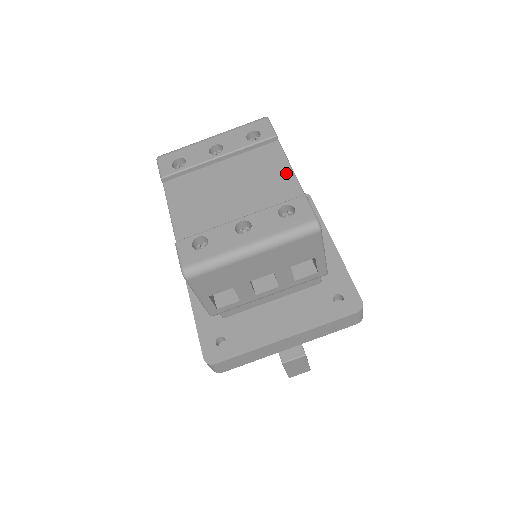
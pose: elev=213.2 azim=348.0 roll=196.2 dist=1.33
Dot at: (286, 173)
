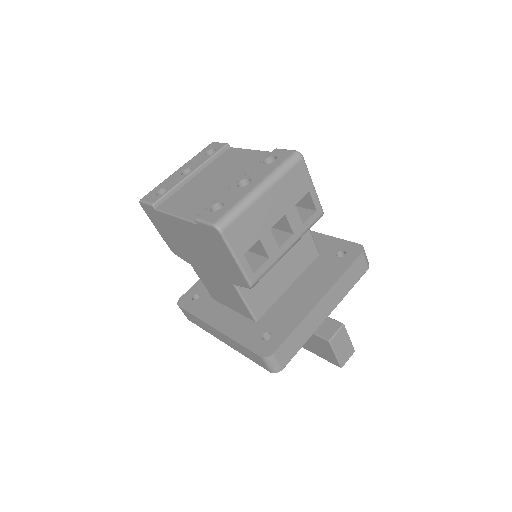
Dot at: (251, 153)
